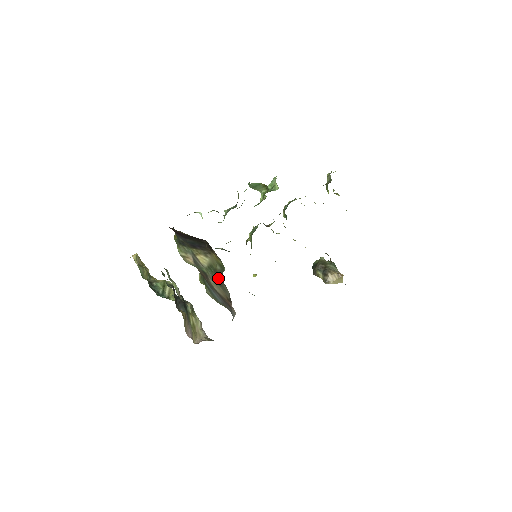
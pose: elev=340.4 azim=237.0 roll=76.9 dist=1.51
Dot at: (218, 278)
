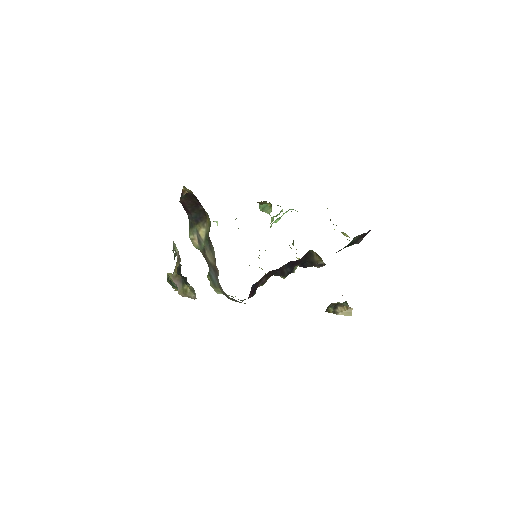
Dot at: (209, 241)
